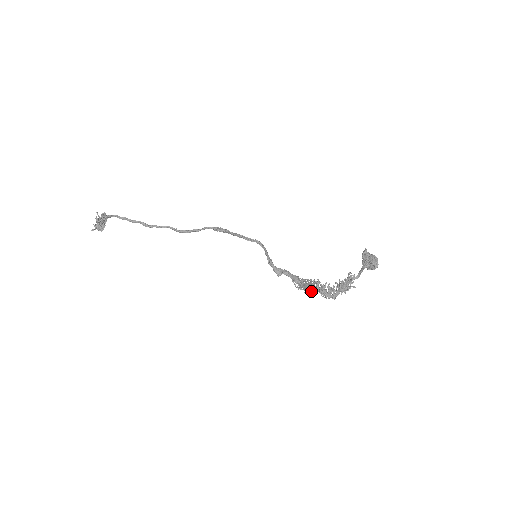
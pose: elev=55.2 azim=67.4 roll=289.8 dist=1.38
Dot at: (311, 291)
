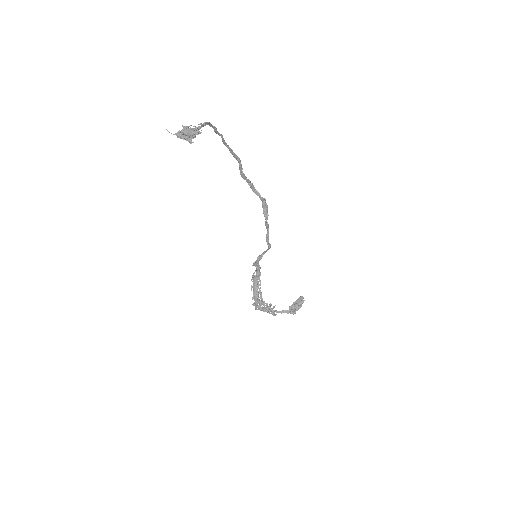
Dot at: (253, 295)
